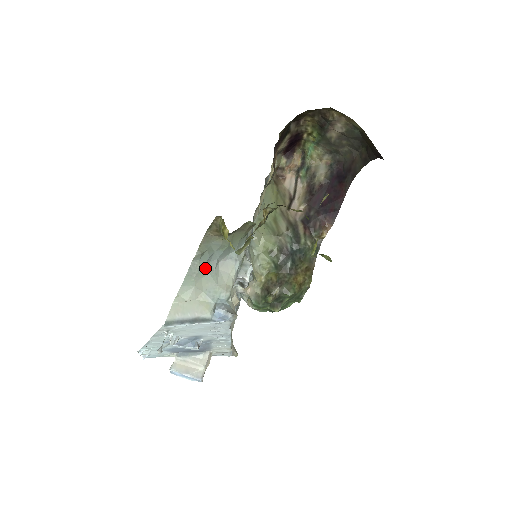
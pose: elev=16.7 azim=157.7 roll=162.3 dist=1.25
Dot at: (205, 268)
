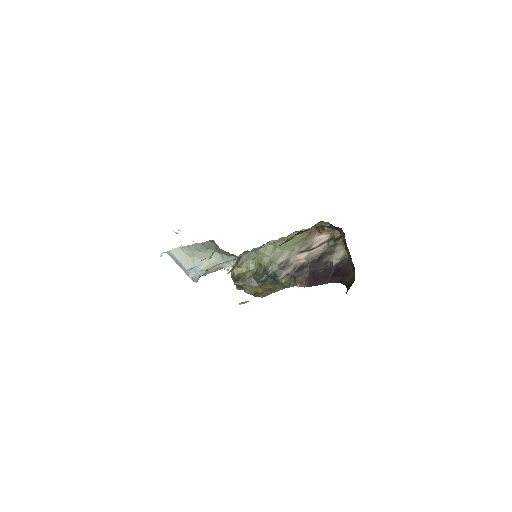
Dot at: (204, 250)
